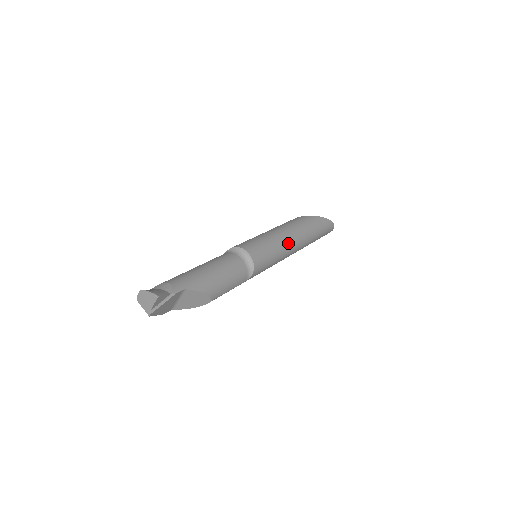
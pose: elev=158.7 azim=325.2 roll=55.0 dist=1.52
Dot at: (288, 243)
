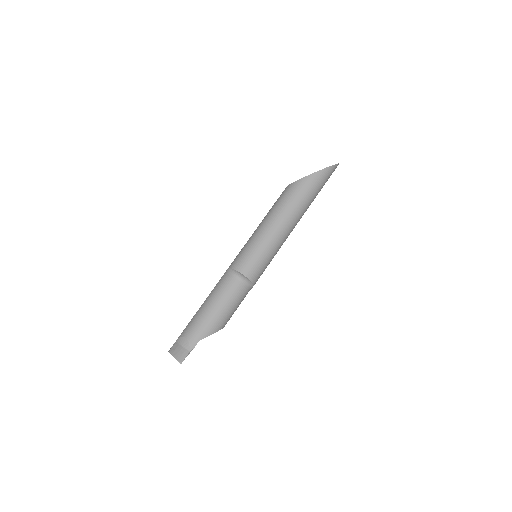
Dot at: (283, 234)
